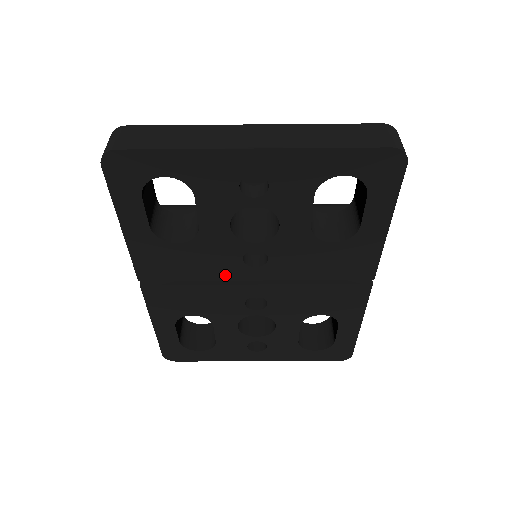
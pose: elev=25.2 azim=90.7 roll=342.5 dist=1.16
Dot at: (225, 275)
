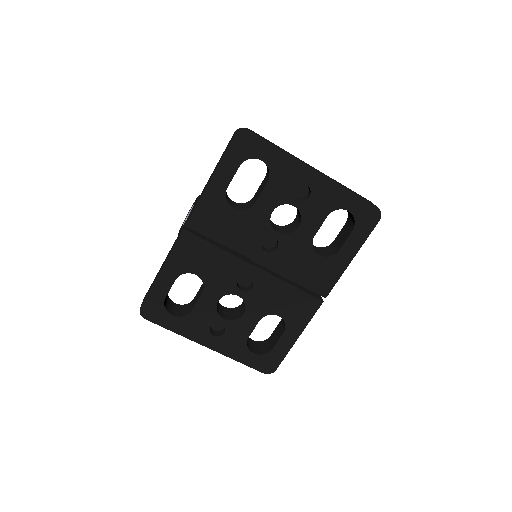
Dot at: (243, 249)
